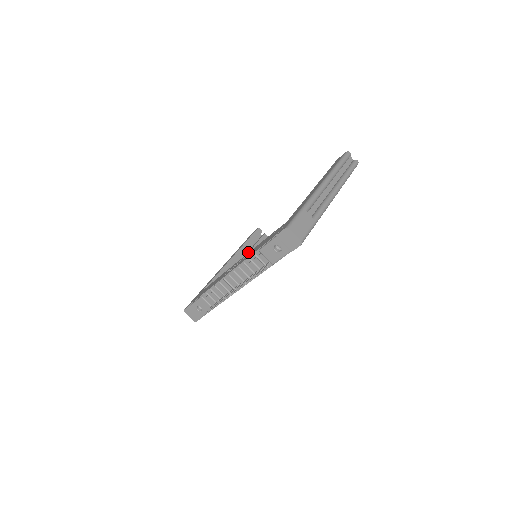
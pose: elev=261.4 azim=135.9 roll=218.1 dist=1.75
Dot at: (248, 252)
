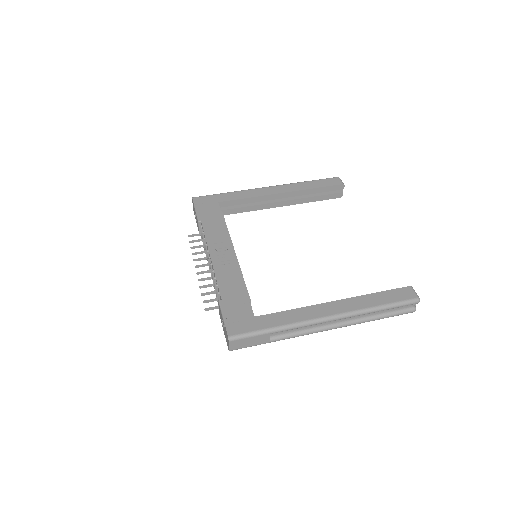
Dot at: (303, 198)
